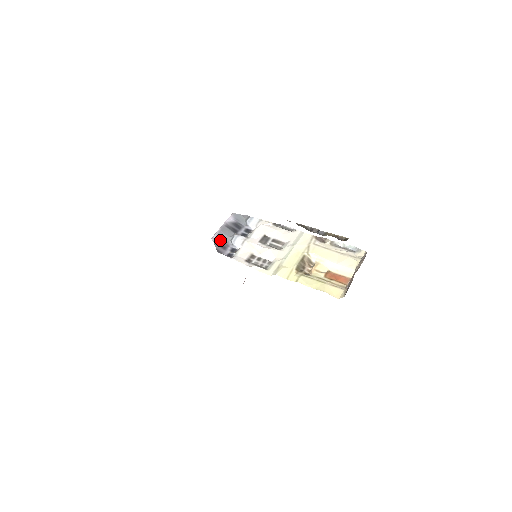
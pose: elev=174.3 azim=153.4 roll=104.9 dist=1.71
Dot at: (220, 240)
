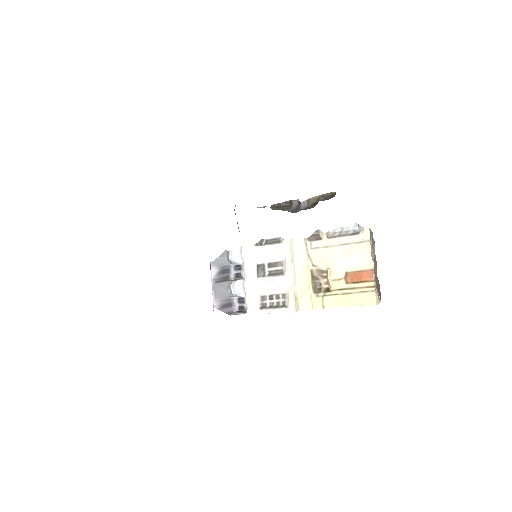
Dot at: (222, 301)
